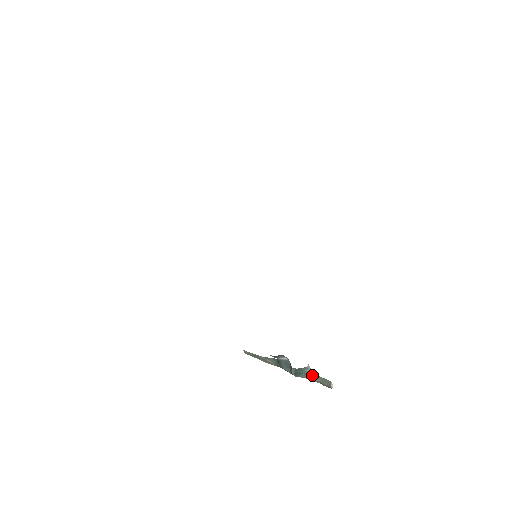
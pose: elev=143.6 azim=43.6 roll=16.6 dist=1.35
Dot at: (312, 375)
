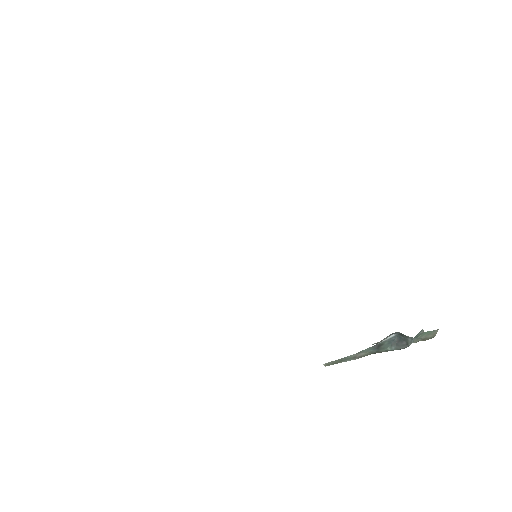
Dot at: (419, 336)
